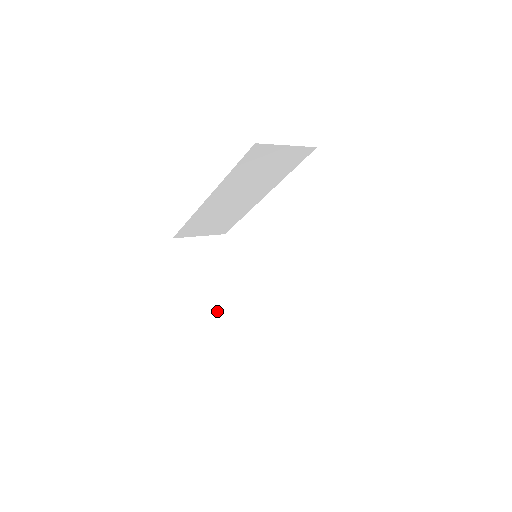
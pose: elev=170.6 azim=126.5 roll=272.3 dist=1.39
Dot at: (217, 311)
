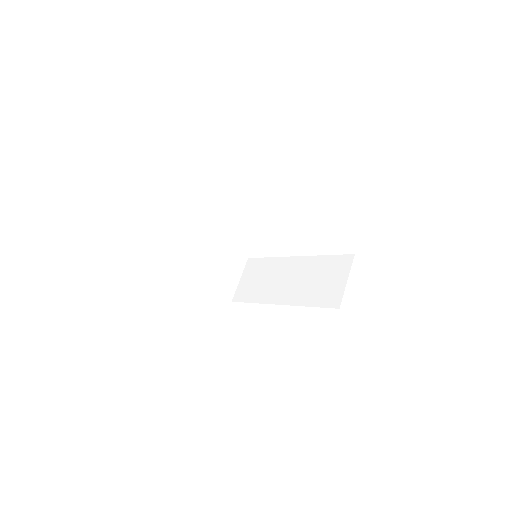
Dot at: (221, 271)
